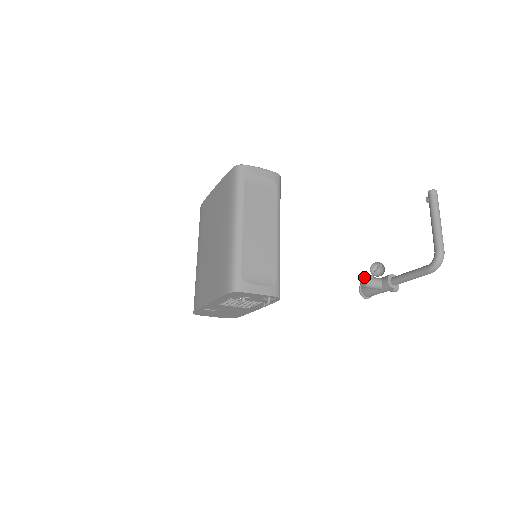
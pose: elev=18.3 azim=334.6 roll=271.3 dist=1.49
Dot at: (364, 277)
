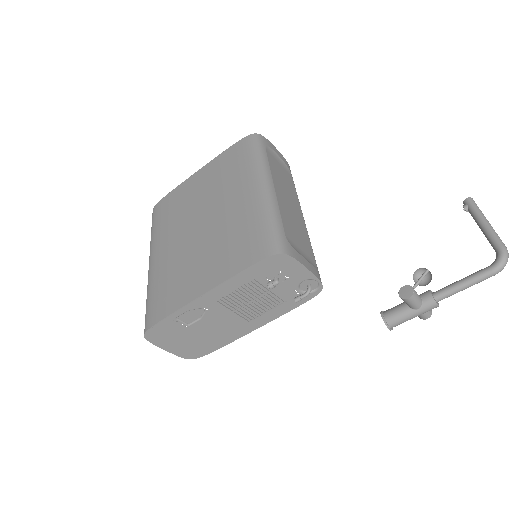
Dot at: (405, 287)
